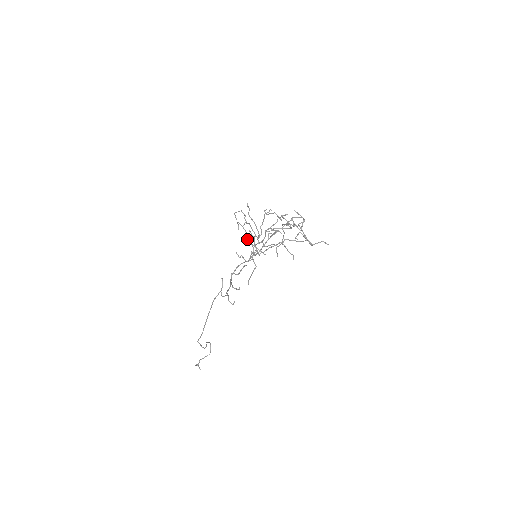
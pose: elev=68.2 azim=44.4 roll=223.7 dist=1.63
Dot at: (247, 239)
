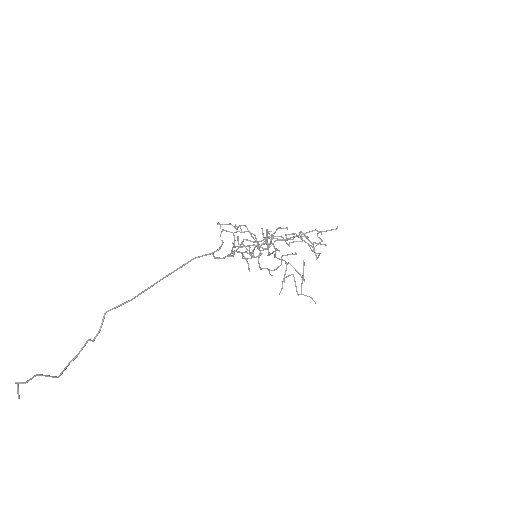
Dot at: occluded
